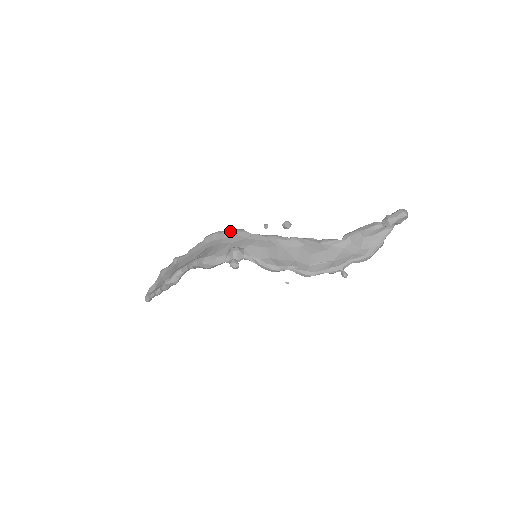
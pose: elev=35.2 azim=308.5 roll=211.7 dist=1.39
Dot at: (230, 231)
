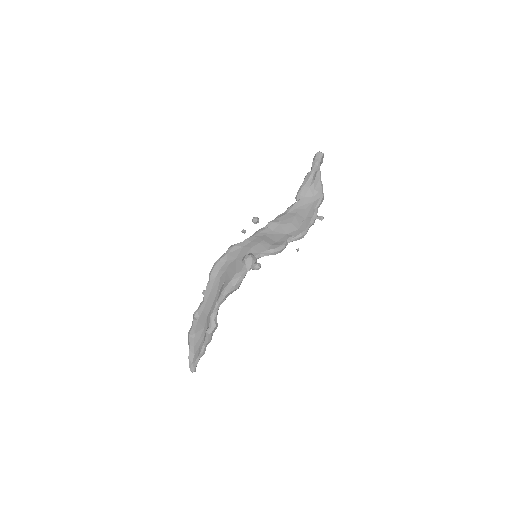
Dot at: (225, 253)
